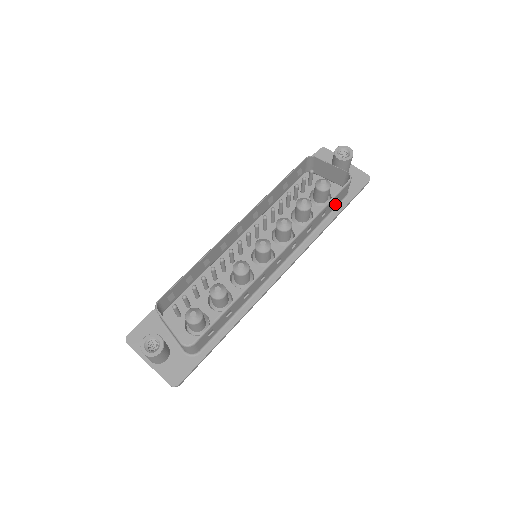
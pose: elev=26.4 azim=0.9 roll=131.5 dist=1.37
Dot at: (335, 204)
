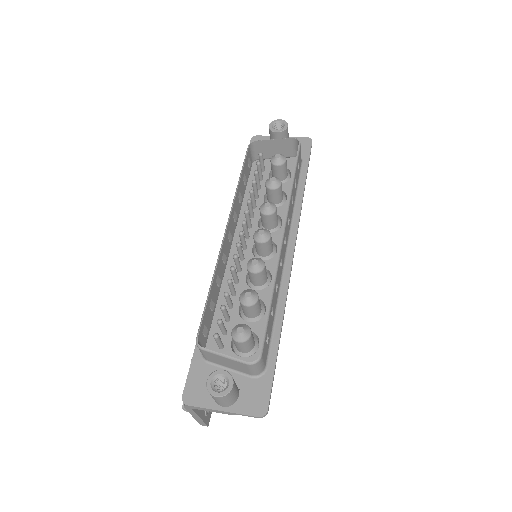
Dot at: (298, 172)
